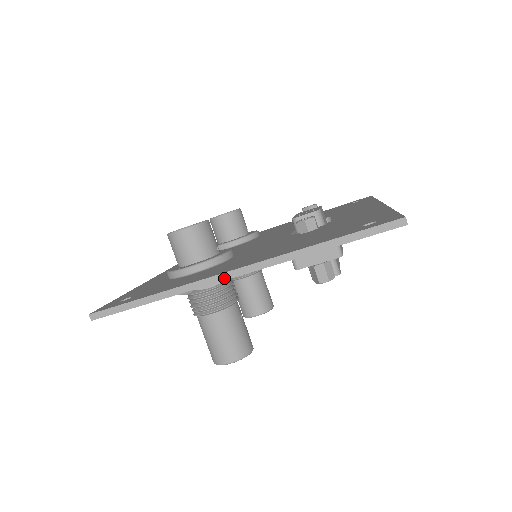
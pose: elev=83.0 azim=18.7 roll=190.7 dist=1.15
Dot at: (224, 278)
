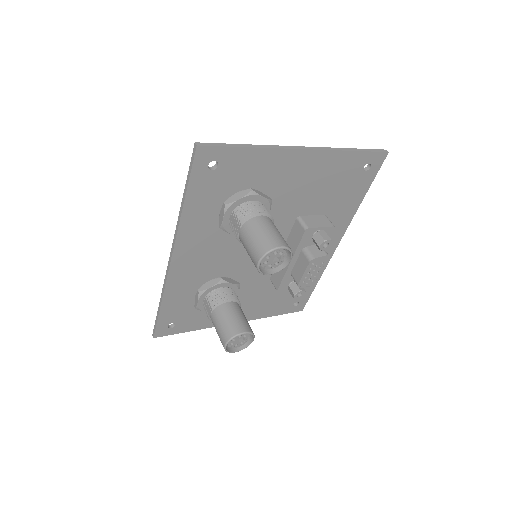
Dot at: (297, 148)
